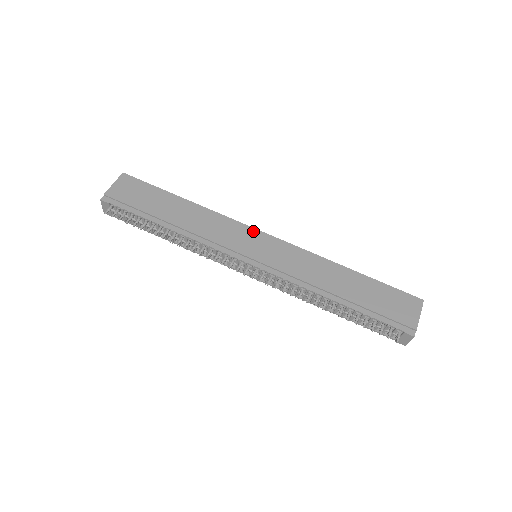
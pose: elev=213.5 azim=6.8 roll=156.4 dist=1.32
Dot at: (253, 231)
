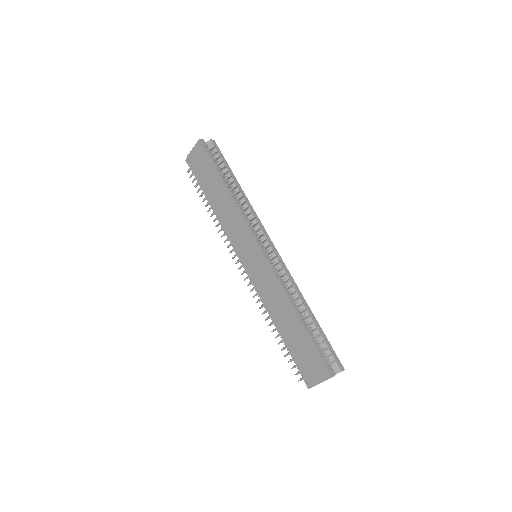
Dot at: (253, 240)
